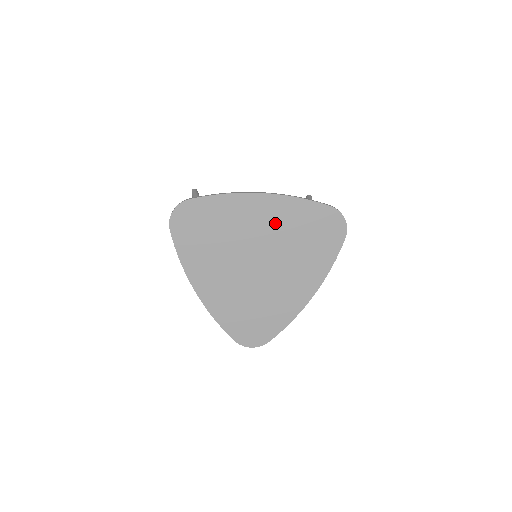
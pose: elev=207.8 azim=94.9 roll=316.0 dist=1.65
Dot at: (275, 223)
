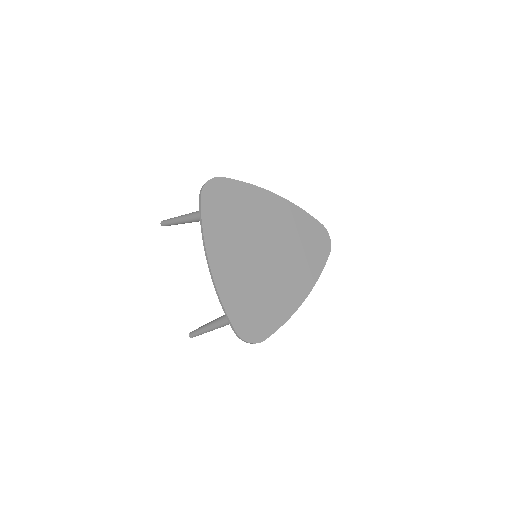
Dot at: (283, 223)
